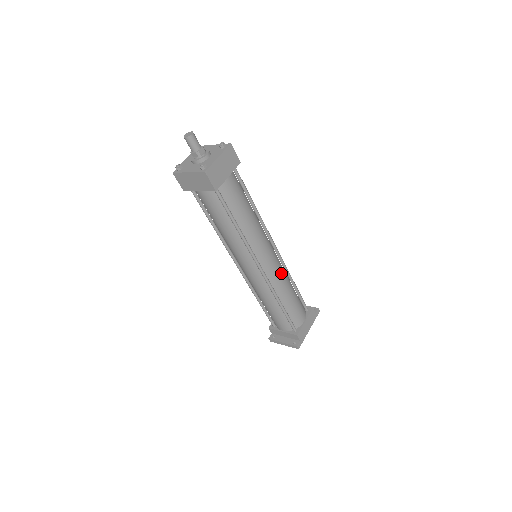
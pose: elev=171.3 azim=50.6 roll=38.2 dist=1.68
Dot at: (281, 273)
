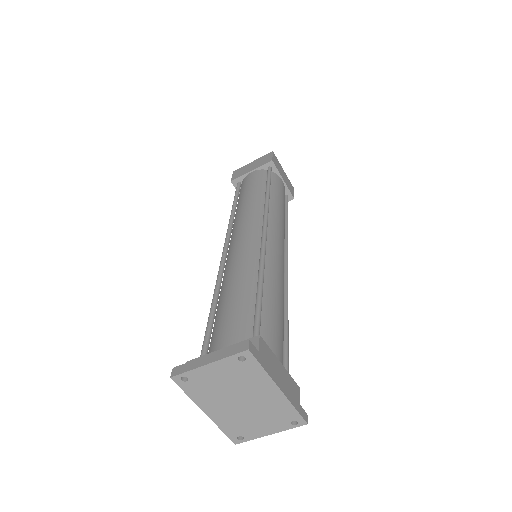
Dot at: (282, 272)
